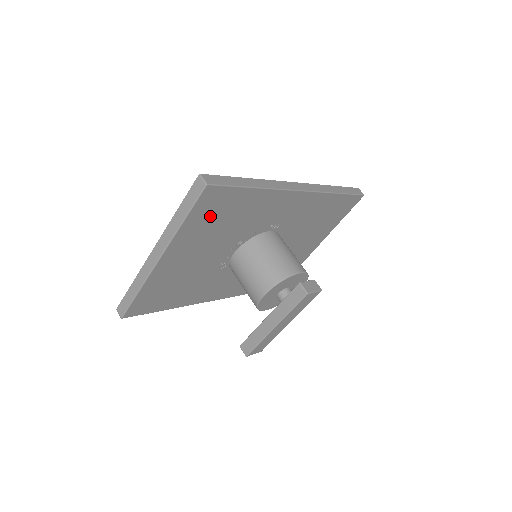
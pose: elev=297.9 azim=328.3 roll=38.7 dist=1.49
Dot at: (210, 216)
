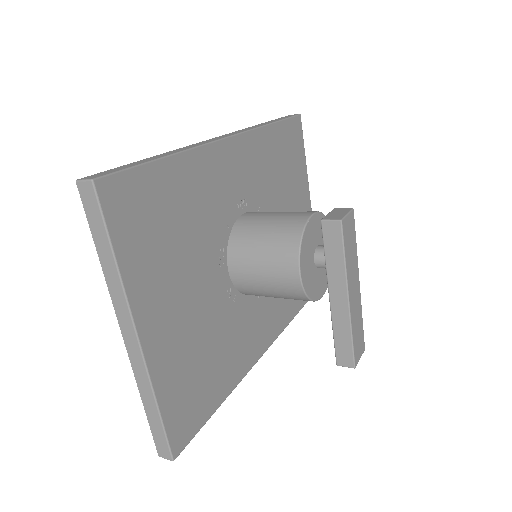
Dot at: (146, 230)
